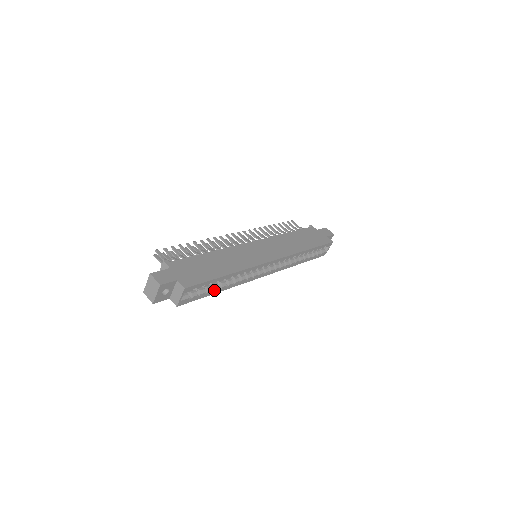
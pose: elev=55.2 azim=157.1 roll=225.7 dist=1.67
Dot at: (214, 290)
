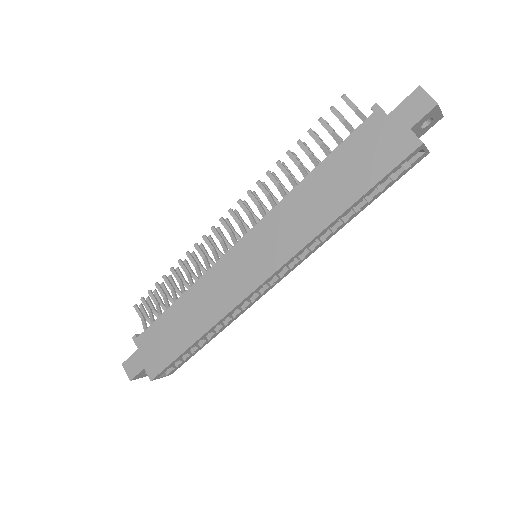
Dot at: (202, 344)
